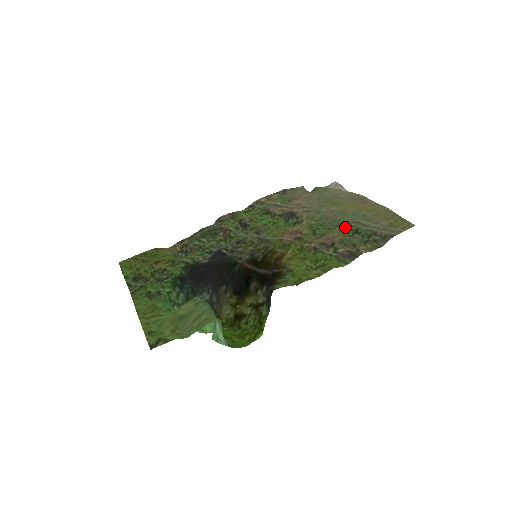
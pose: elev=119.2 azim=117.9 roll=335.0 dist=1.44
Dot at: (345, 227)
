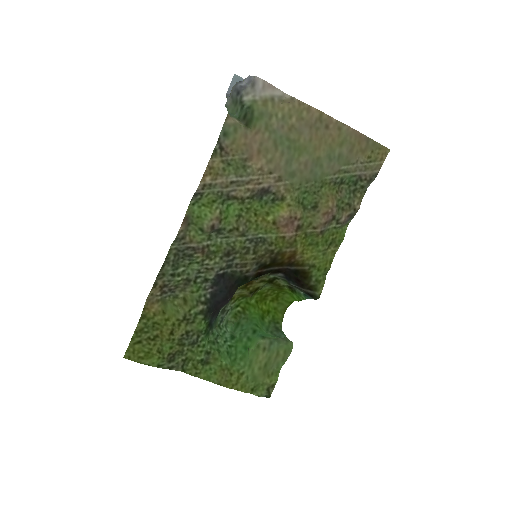
Dot at: (330, 184)
